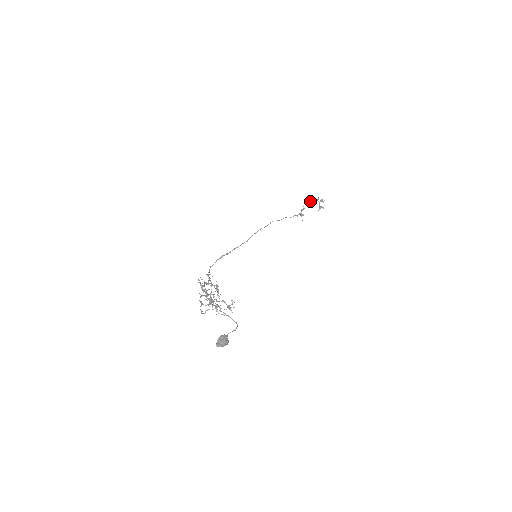
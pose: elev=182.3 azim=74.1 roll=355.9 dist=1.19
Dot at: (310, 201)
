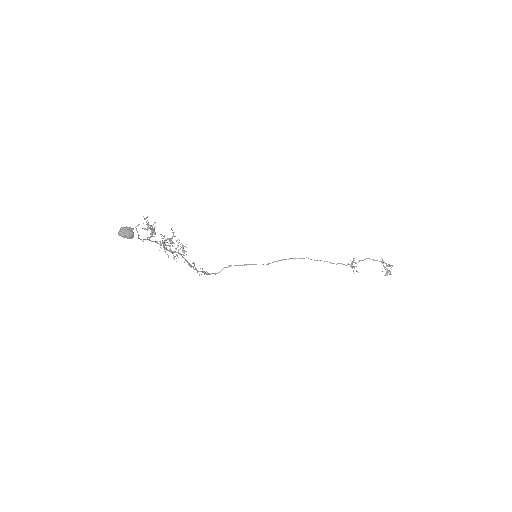
Dot at: (368, 258)
